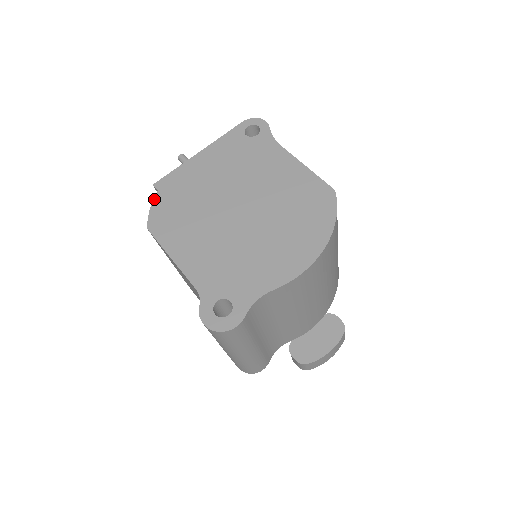
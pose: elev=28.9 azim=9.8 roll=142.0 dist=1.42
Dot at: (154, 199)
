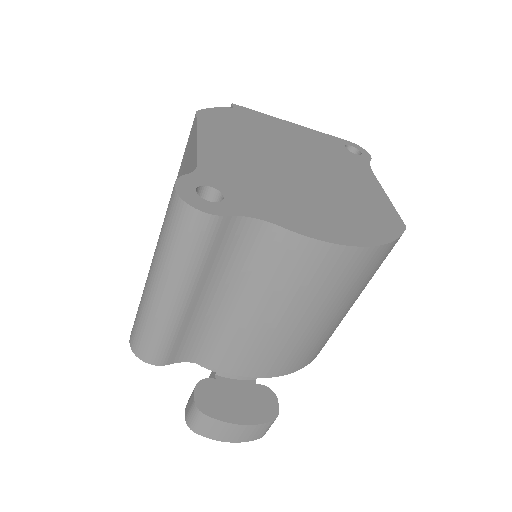
Dot at: (224, 107)
